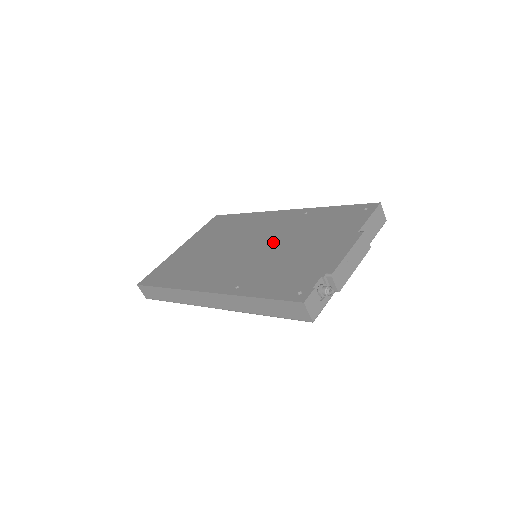
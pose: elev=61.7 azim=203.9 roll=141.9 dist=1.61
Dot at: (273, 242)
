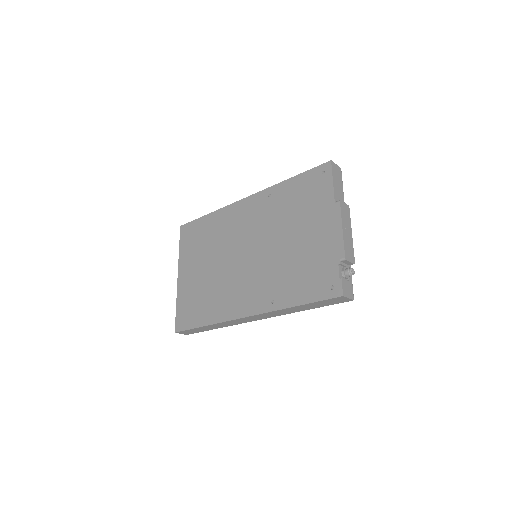
Dot at: (265, 241)
